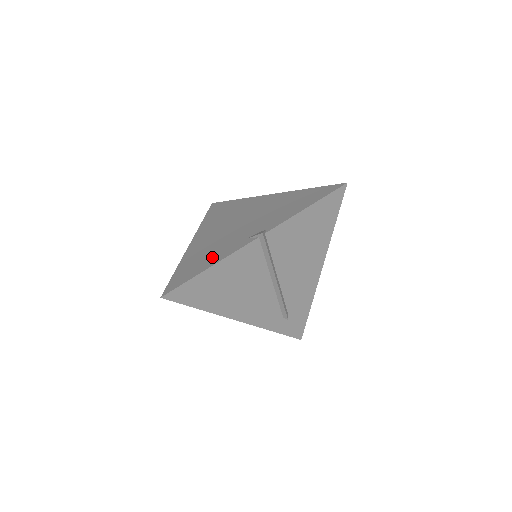
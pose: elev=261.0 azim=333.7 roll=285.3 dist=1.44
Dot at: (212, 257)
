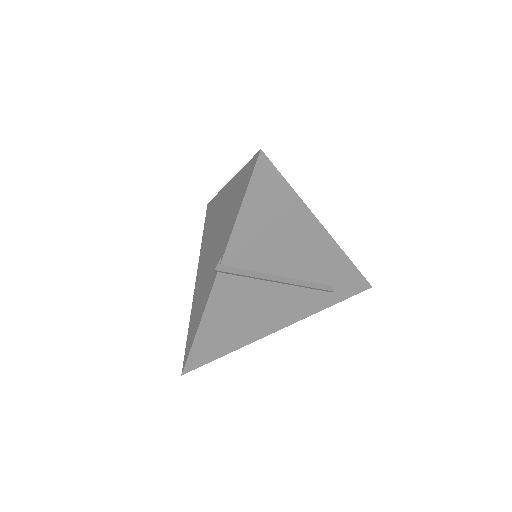
Dot at: (200, 309)
